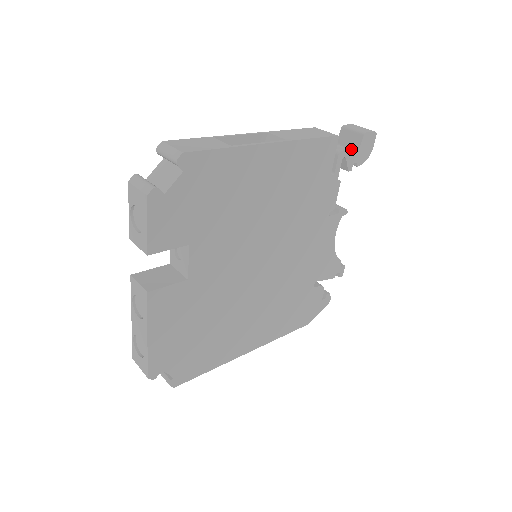
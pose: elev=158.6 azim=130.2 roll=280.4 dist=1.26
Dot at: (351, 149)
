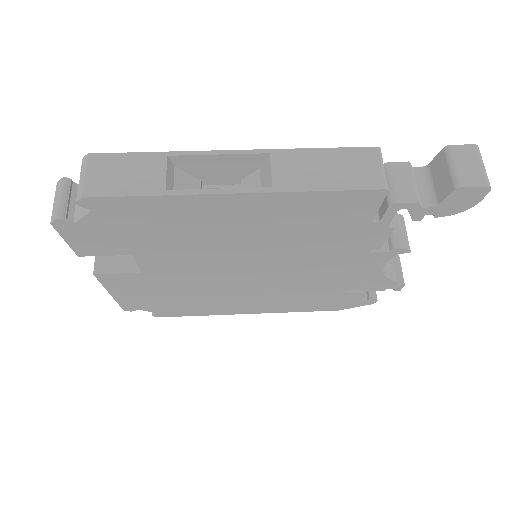
Dot at: (434, 192)
